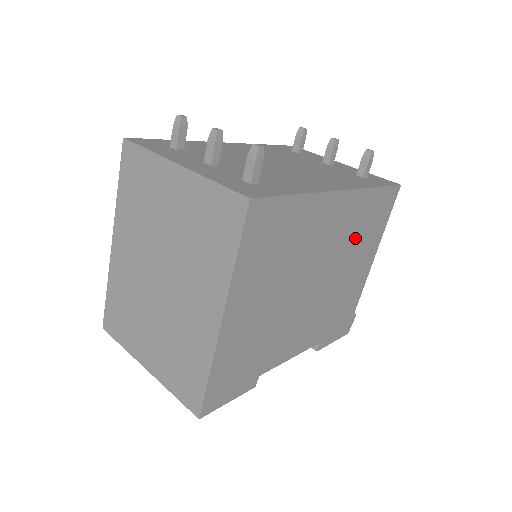
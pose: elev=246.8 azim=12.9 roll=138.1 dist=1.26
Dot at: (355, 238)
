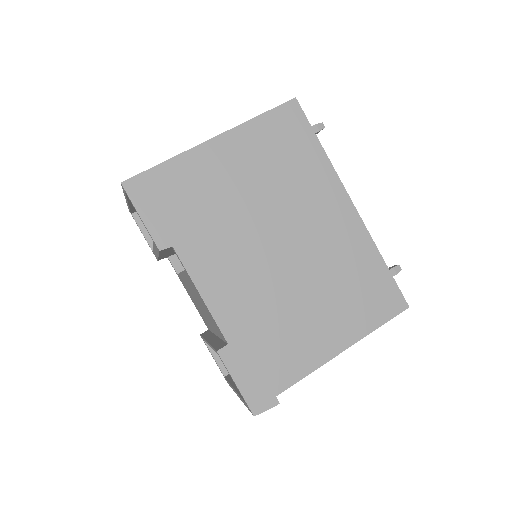
Dot at: (337, 277)
